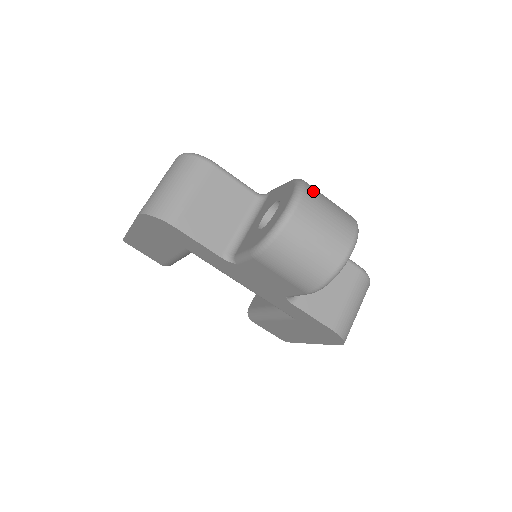
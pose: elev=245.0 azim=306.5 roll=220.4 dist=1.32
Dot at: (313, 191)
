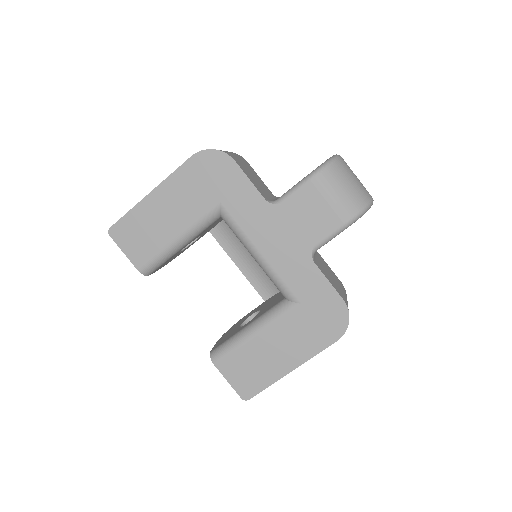
Dot at: occluded
